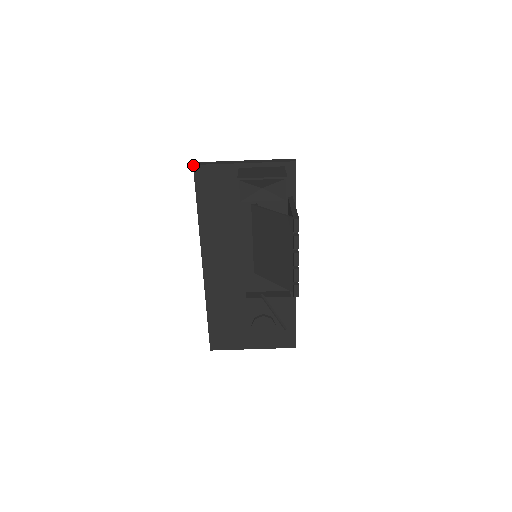
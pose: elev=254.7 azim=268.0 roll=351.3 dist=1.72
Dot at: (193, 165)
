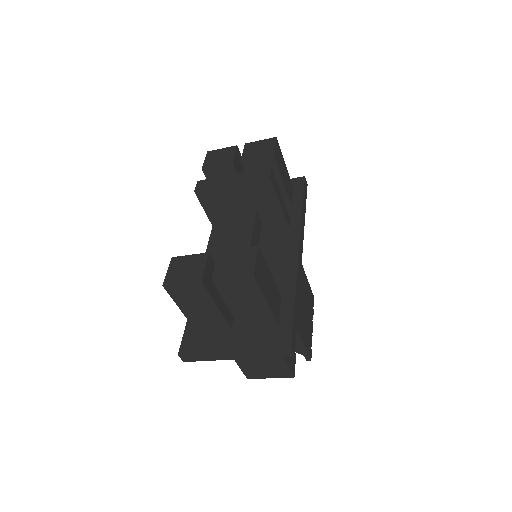
Dot at: occluded
